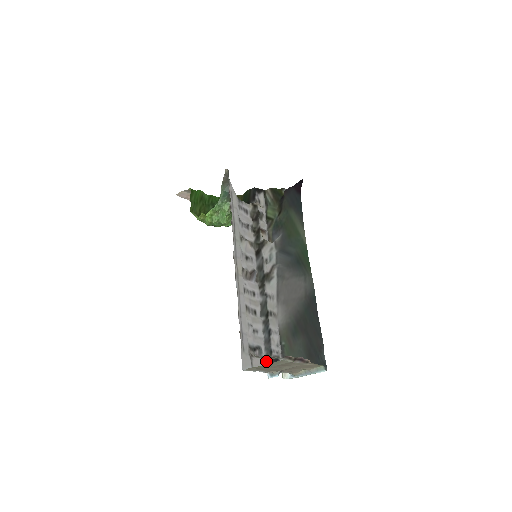
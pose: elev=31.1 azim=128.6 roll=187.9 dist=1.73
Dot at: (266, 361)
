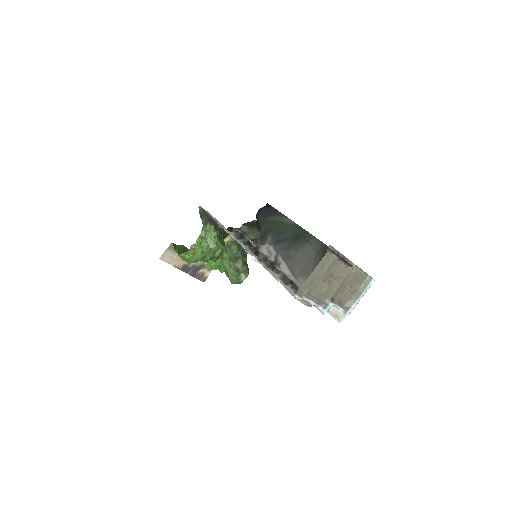
Dot at: occluded
